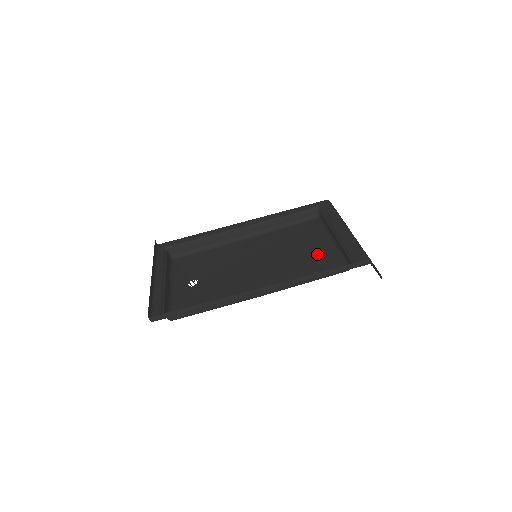
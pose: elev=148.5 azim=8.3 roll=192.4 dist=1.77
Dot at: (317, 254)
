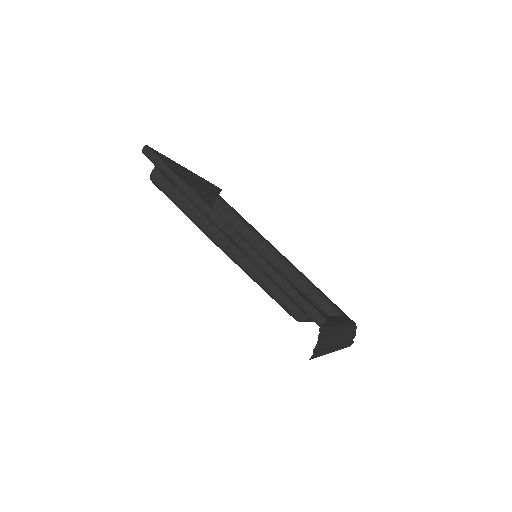
Dot at: occluded
